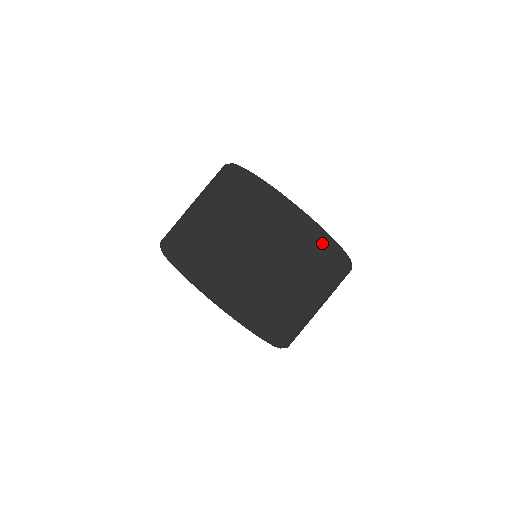
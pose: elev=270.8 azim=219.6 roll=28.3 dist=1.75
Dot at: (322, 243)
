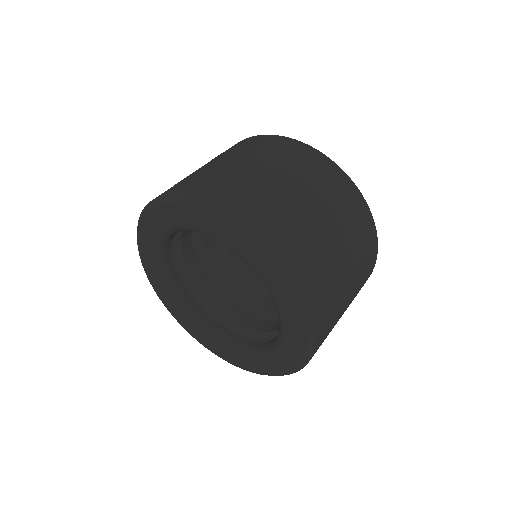
Dot at: (249, 140)
